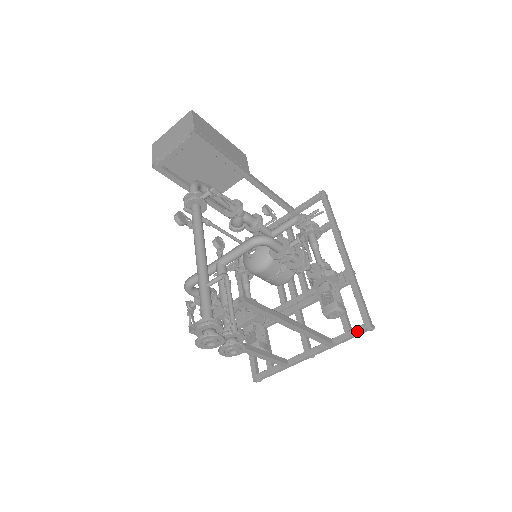
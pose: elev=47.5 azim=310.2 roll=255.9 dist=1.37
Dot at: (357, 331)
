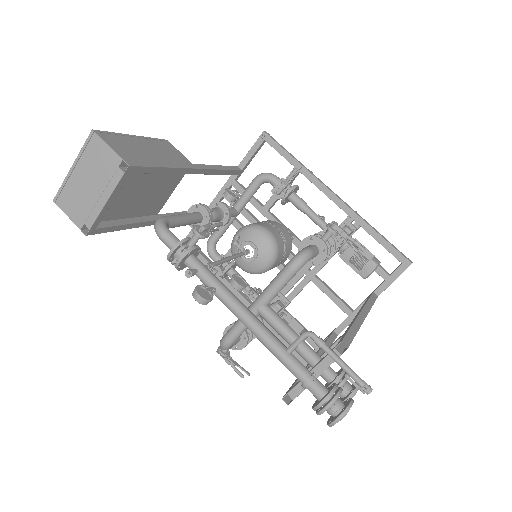
Dot at: (398, 274)
